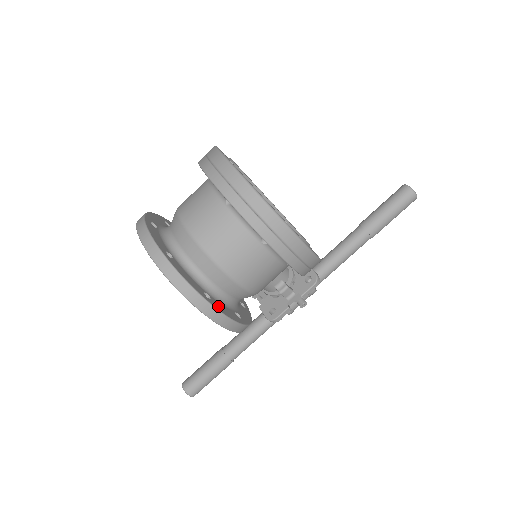
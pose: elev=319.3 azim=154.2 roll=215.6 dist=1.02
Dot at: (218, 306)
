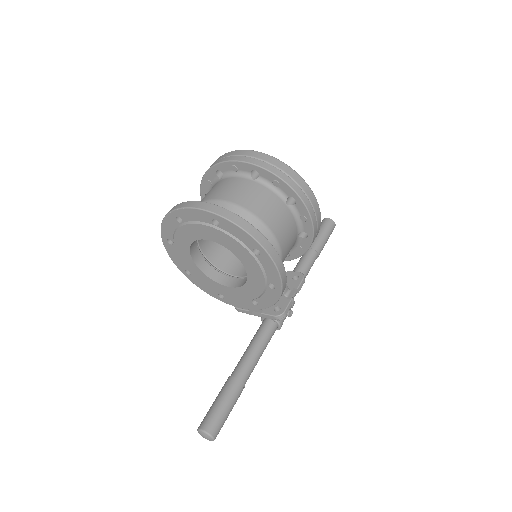
Dot at: occluded
